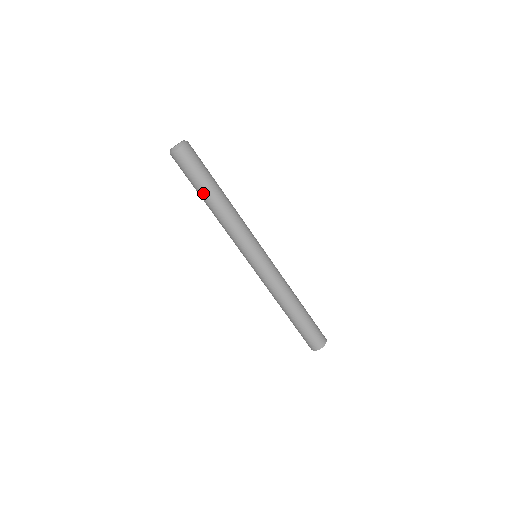
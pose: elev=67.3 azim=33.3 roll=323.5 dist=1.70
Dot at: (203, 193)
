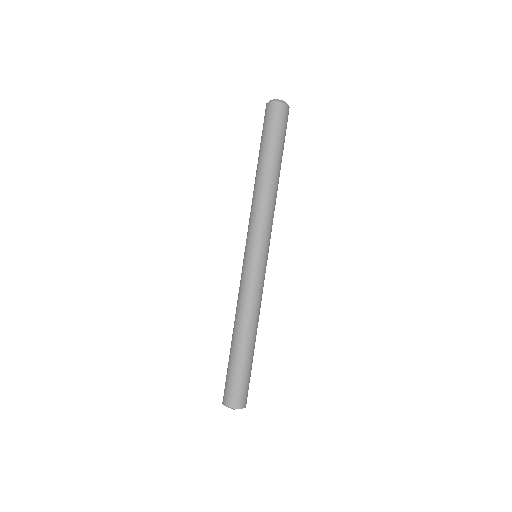
Dot at: (261, 155)
